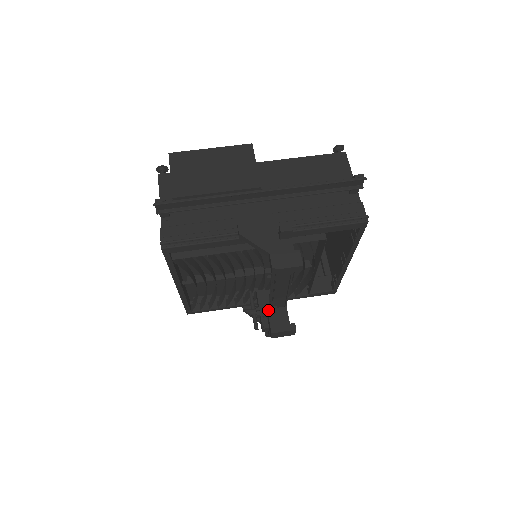
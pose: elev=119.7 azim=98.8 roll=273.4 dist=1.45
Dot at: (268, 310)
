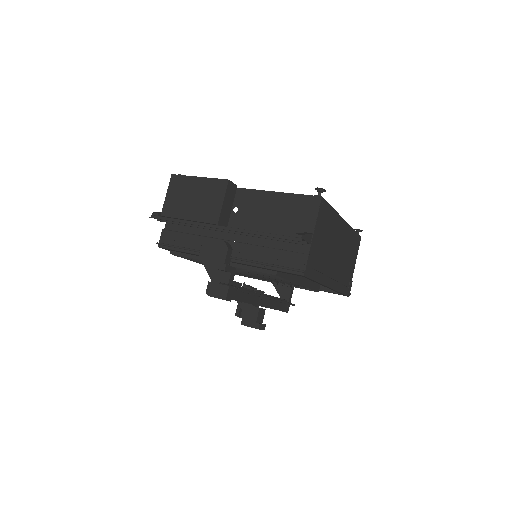
Dot at: (246, 305)
